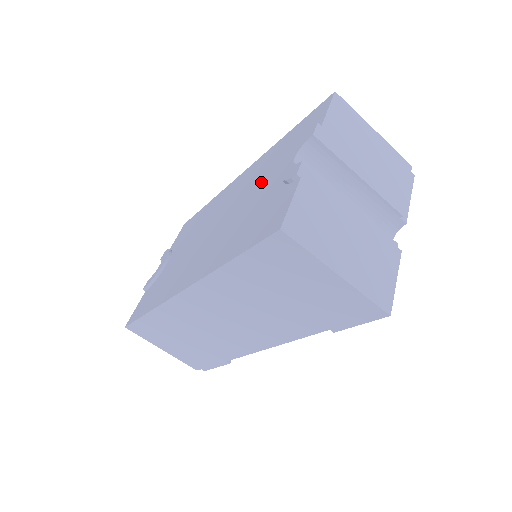
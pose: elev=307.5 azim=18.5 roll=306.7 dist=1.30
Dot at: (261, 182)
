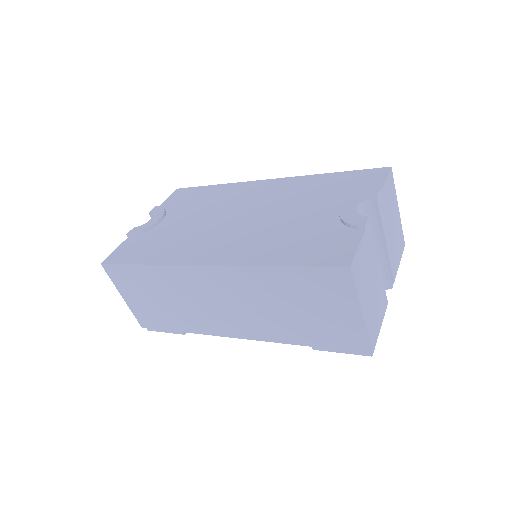
Dot at: (306, 205)
